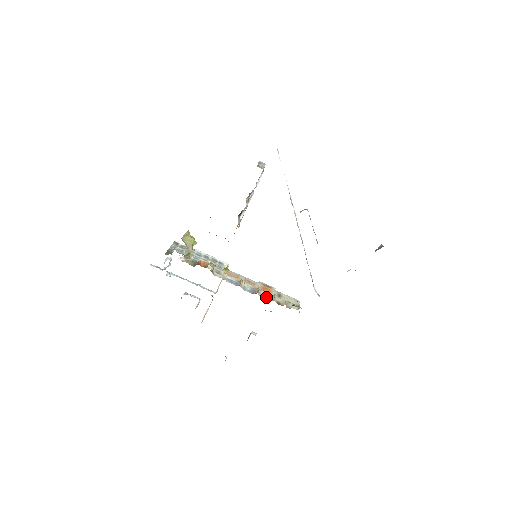
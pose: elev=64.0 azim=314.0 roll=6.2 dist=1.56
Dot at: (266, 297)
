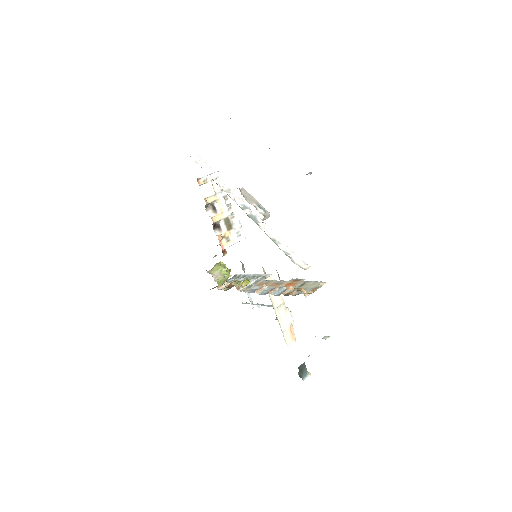
Dot at: (281, 293)
